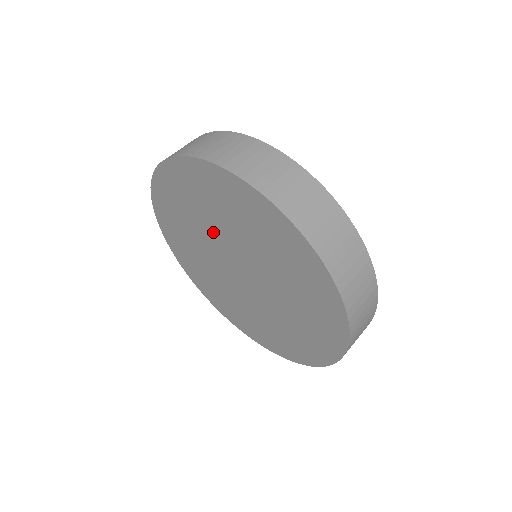
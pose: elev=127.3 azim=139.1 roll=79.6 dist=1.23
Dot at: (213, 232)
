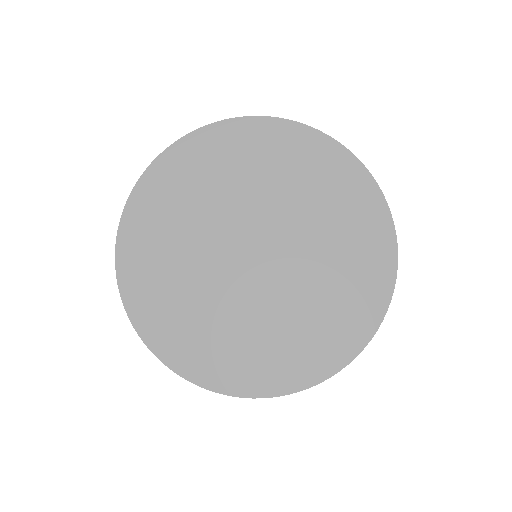
Dot at: (221, 214)
